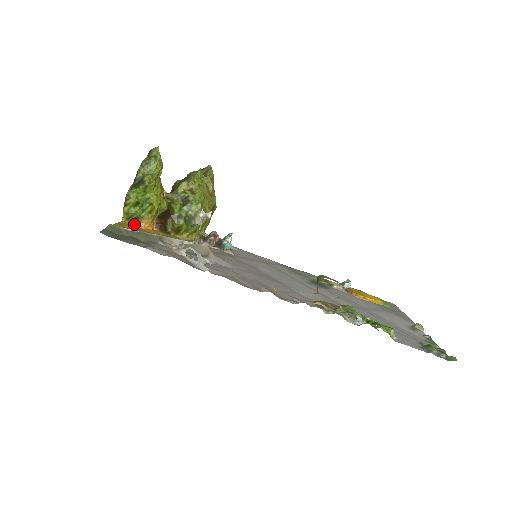
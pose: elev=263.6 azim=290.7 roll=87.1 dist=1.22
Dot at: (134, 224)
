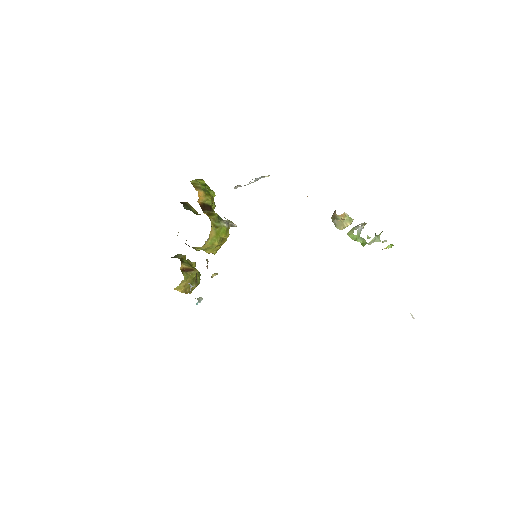
Dot at: (194, 187)
